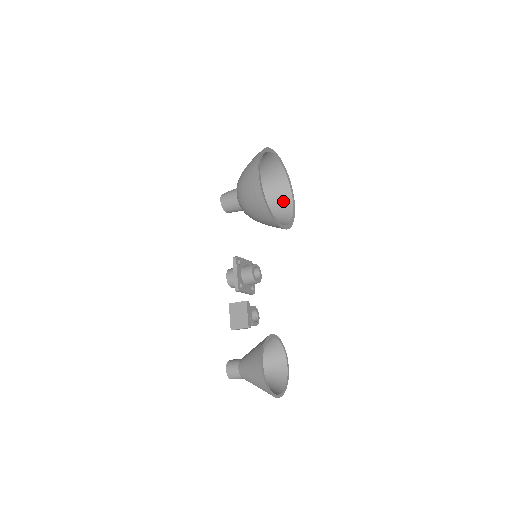
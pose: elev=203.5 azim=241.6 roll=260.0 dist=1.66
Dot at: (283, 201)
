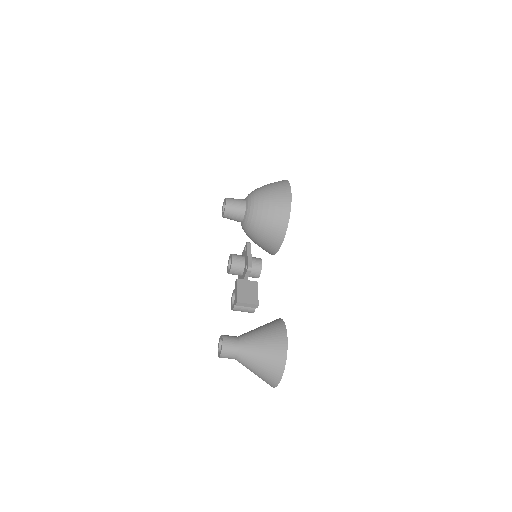
Dot at: occluded
